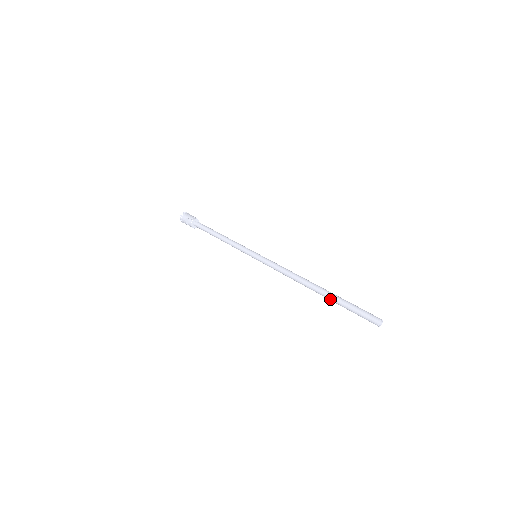
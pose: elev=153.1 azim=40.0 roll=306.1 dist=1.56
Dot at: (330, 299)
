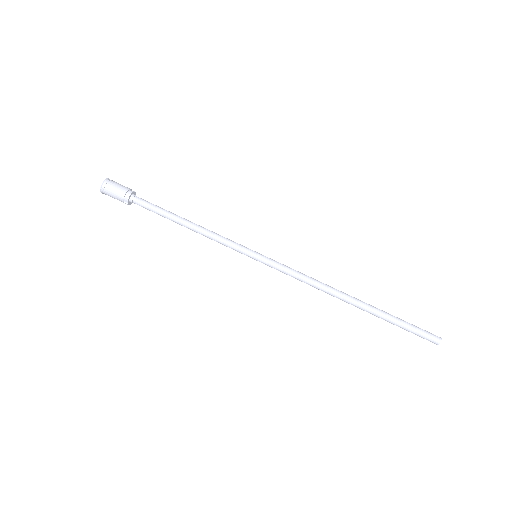
Dot at: (376, 315)
